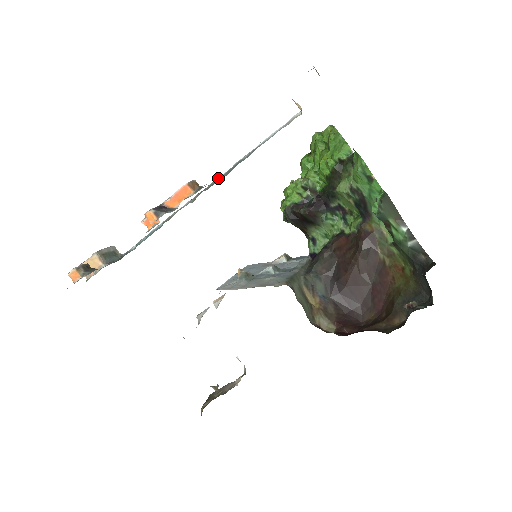
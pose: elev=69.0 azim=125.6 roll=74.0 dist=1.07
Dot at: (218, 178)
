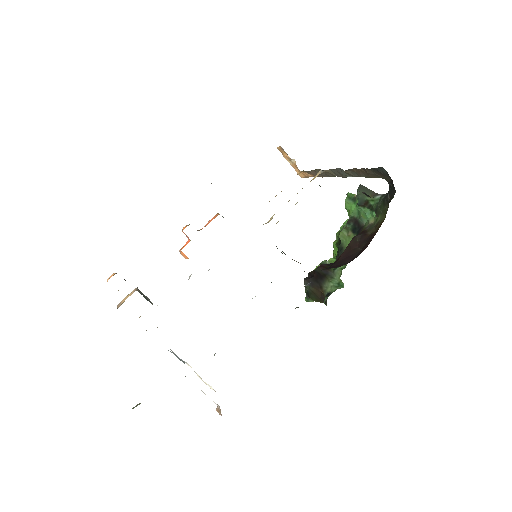
Dot at: occluded
